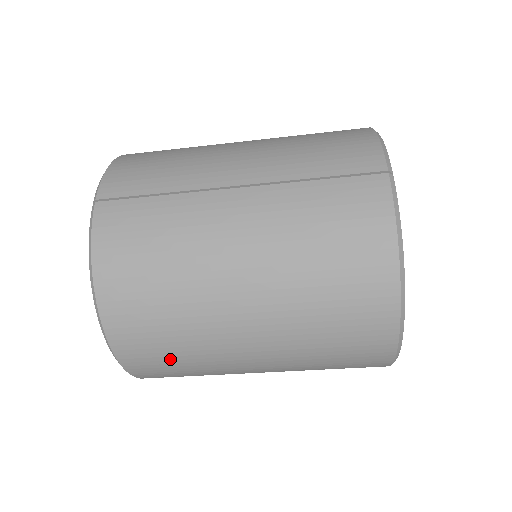
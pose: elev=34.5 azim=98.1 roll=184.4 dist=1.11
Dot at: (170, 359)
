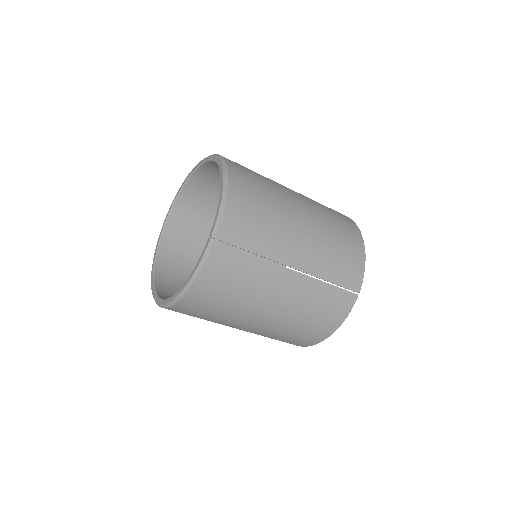
Dot at: (194, 316)
